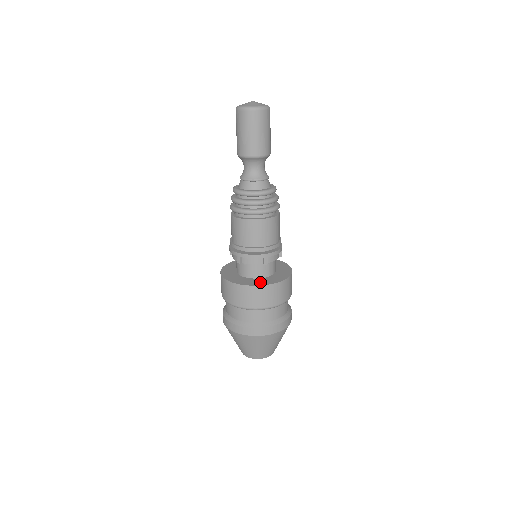
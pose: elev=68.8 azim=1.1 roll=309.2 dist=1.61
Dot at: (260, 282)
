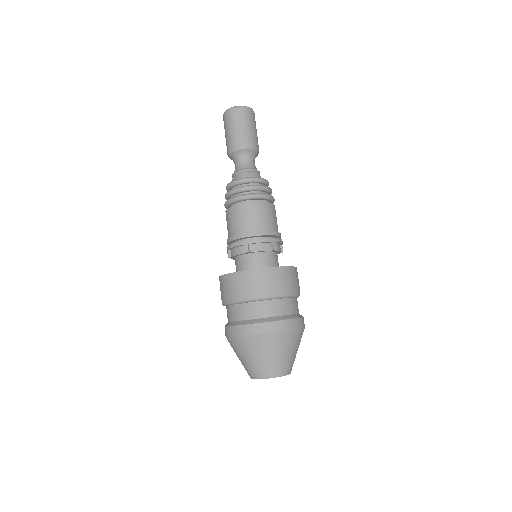
Dot at: occluded
